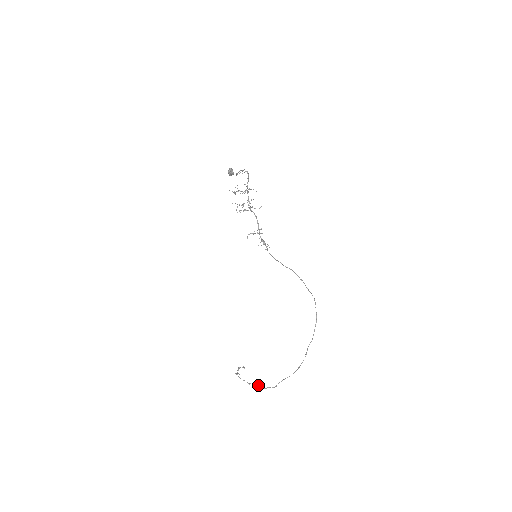
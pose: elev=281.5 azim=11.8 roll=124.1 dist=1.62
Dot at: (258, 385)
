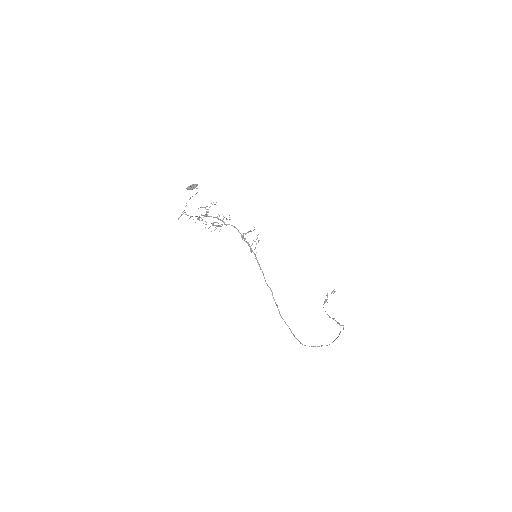
Dot at: occluded
